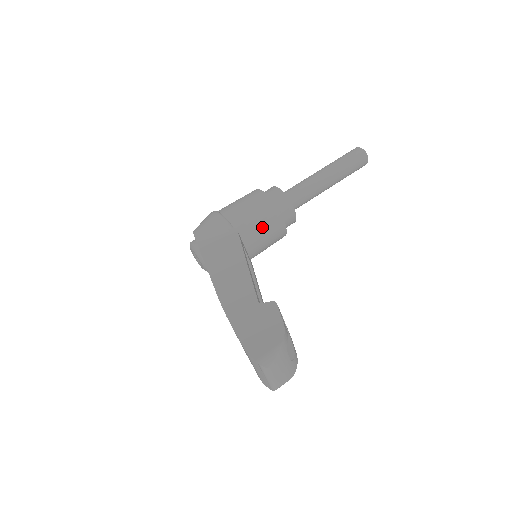
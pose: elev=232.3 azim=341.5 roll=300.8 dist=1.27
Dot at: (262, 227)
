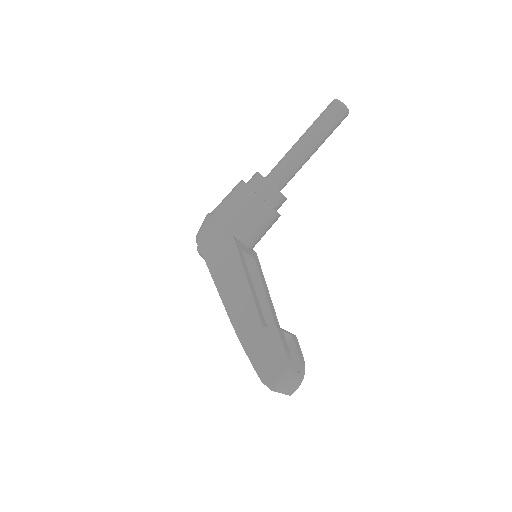
Dot at: (255, 224)
